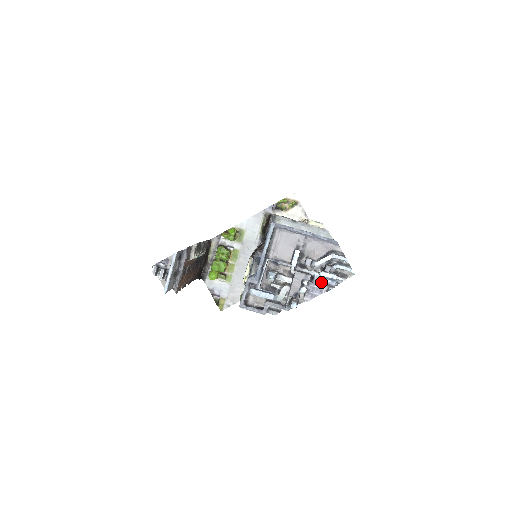
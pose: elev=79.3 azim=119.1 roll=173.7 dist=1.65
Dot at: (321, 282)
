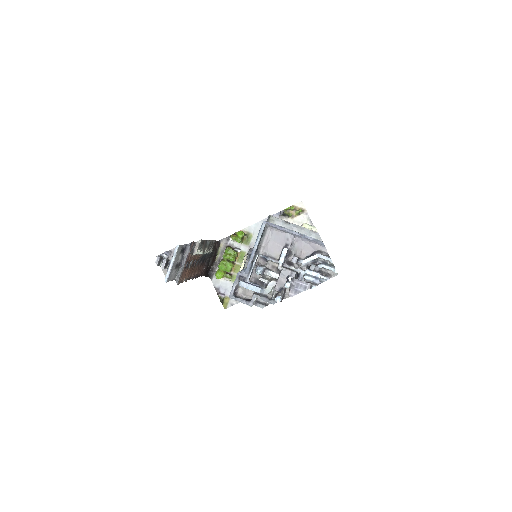
Dot at: (306, 279)
